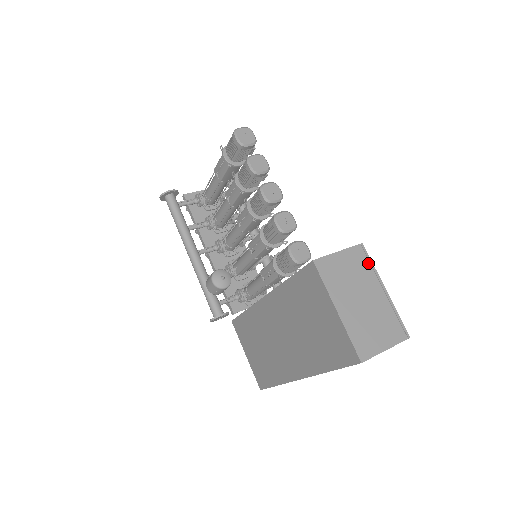
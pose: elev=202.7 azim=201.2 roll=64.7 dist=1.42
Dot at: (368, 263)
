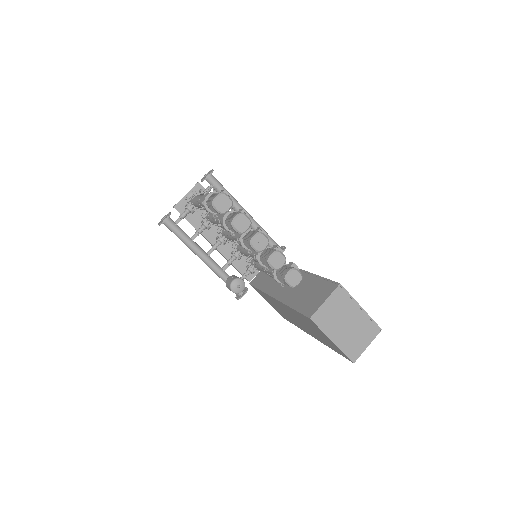
Dot at: (347, 296)
